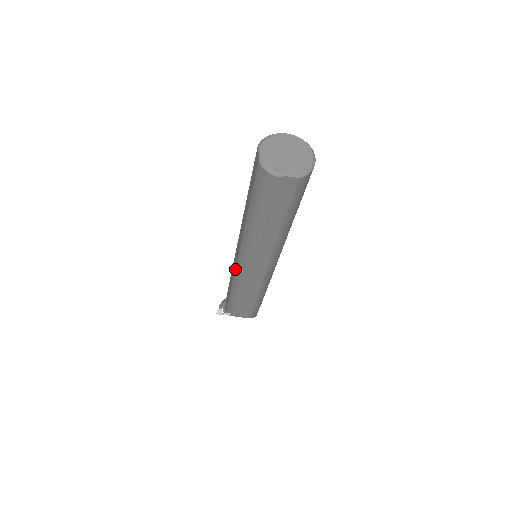
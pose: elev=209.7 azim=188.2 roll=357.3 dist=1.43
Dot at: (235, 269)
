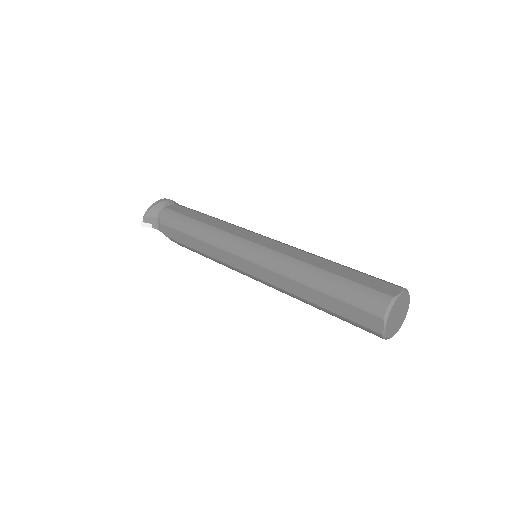
Dot at: (233, 267)
